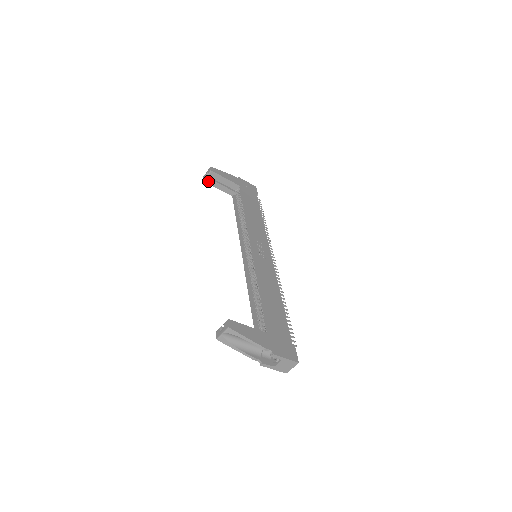
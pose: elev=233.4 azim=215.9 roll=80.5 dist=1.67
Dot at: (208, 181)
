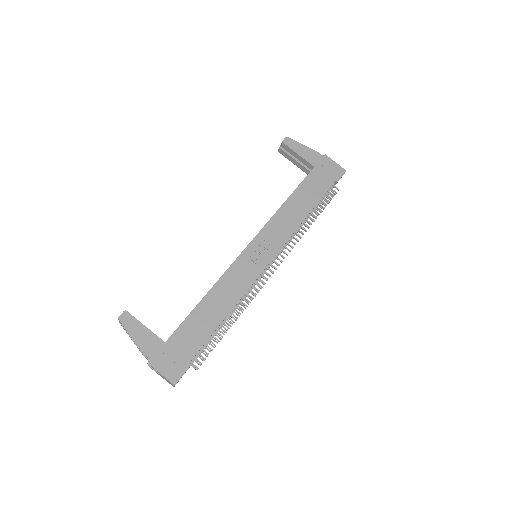
Dot at: (282, 152)
